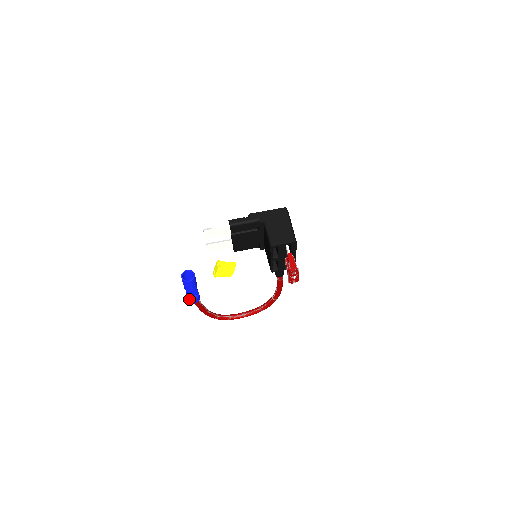
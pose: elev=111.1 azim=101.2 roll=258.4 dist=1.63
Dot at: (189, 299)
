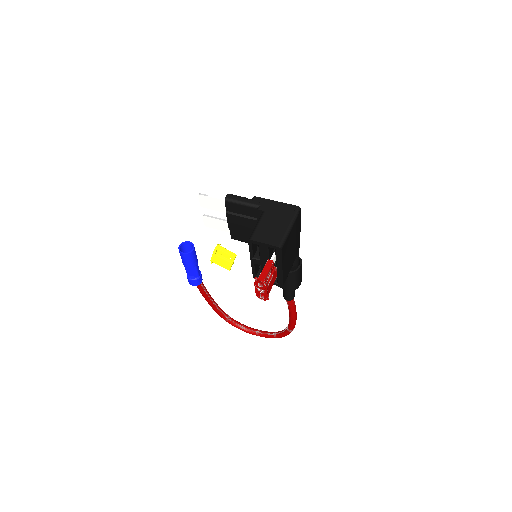
Dot at: (187, 277)
